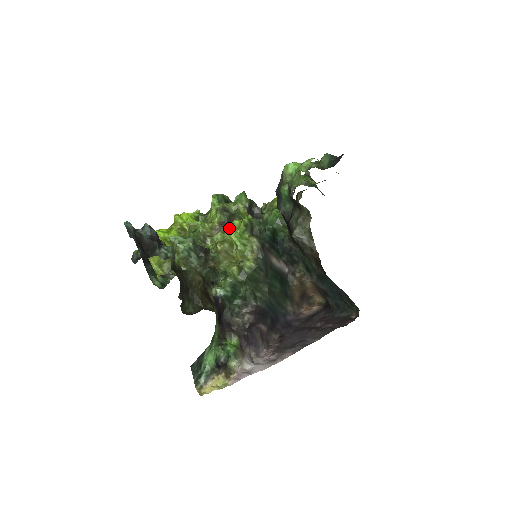
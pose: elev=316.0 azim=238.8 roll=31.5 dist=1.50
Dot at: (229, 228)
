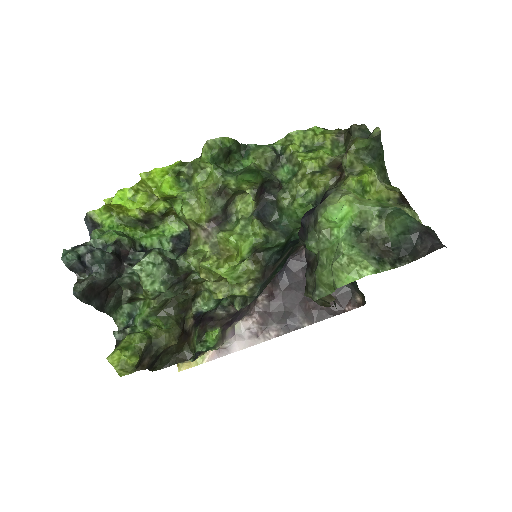
Dot at: (221, 243)
